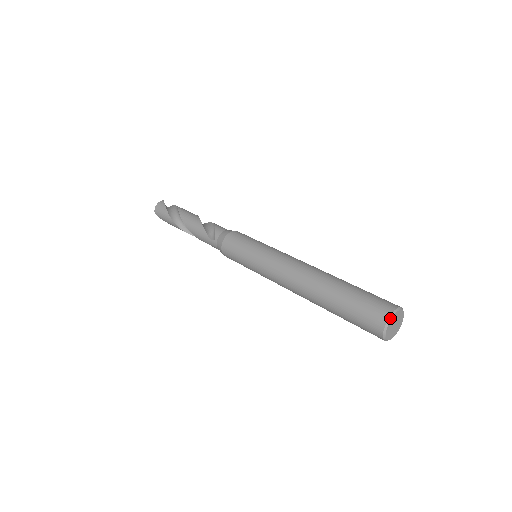
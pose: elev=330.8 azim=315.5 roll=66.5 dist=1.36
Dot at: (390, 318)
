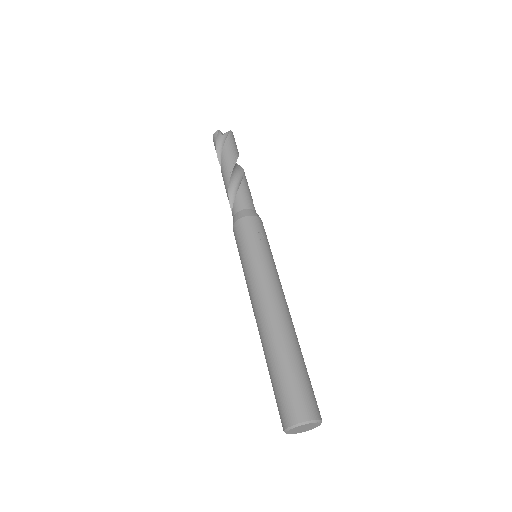
Dot at: (286, 430)
